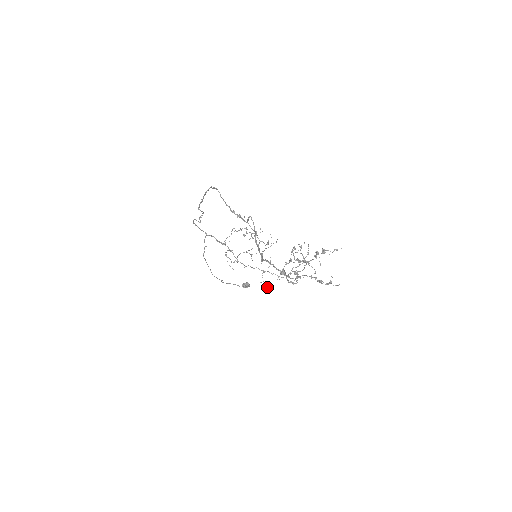
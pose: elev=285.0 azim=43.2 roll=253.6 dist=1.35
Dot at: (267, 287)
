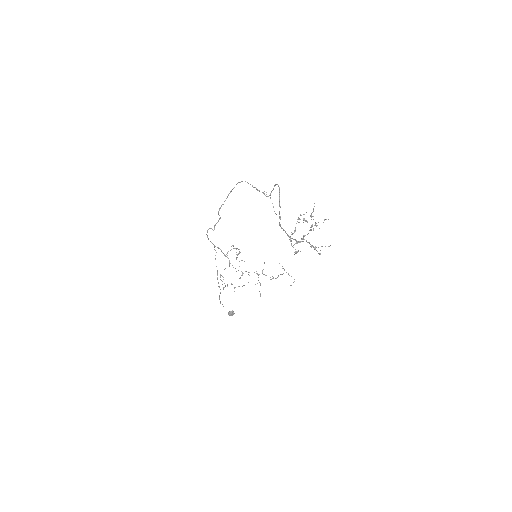
Dot at: occluded
